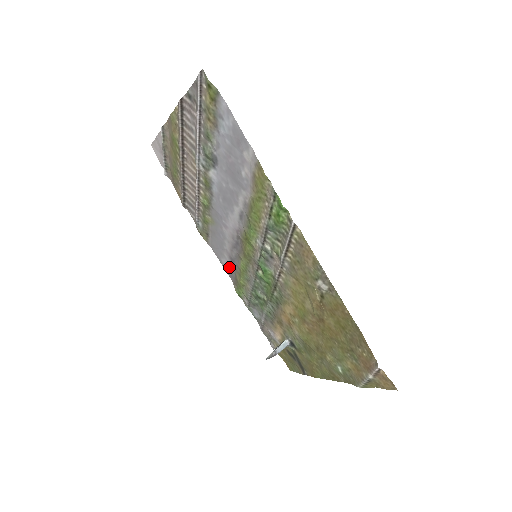
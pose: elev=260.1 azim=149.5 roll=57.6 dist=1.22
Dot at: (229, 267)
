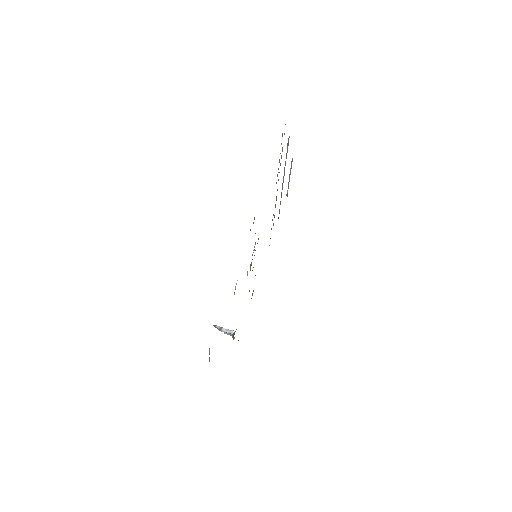
Dot at: occluded
